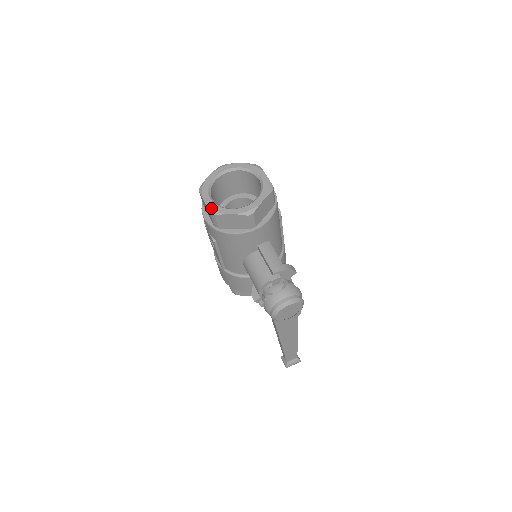
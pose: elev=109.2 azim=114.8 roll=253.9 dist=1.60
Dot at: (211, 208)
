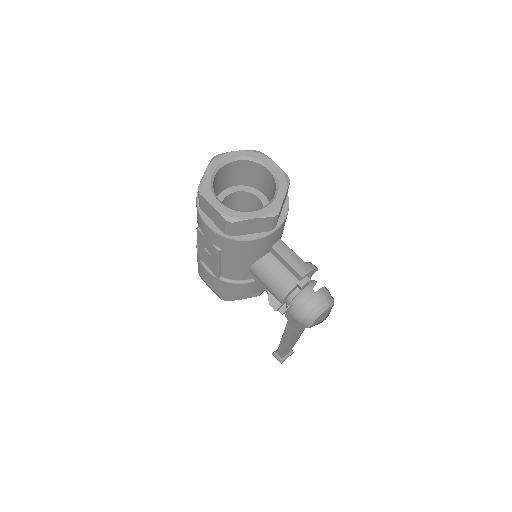
Dot at: (226, 214)
